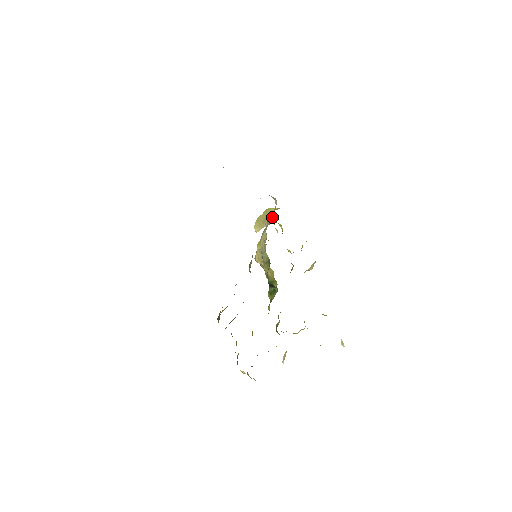
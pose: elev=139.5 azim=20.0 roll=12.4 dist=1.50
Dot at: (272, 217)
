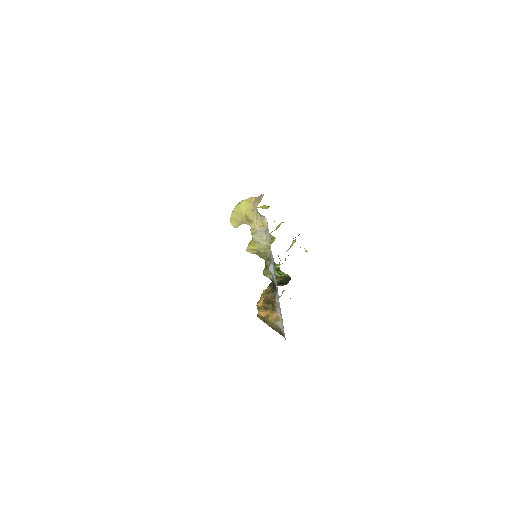
Dot at: (262, 227)
